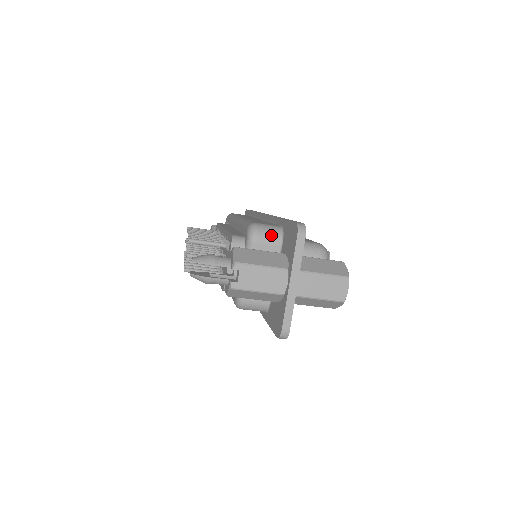
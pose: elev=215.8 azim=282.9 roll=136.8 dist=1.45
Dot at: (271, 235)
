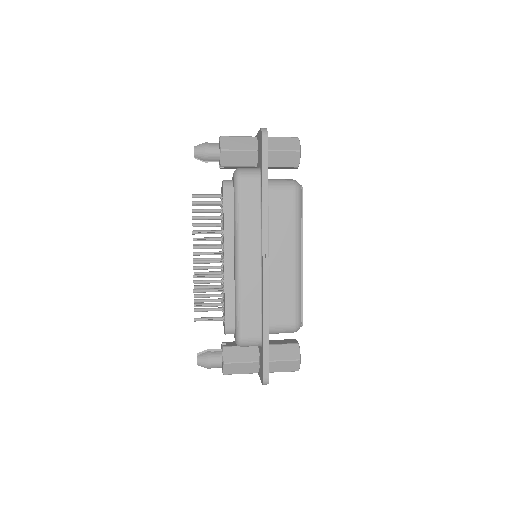
Dot at: occluded
